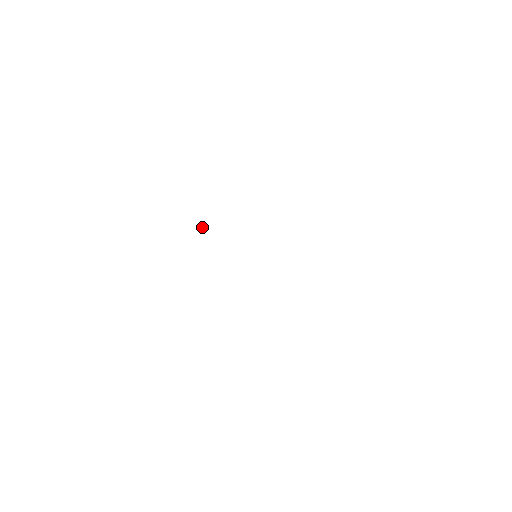
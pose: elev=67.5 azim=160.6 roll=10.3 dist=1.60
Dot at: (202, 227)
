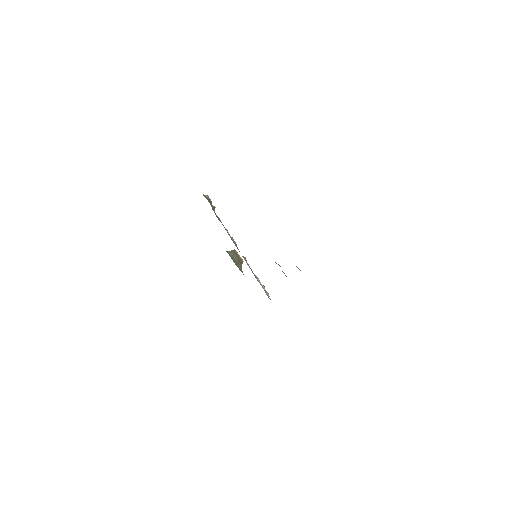
Dot at: occluded
